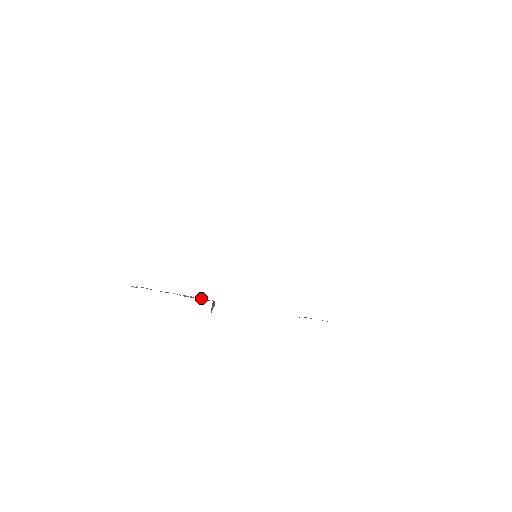
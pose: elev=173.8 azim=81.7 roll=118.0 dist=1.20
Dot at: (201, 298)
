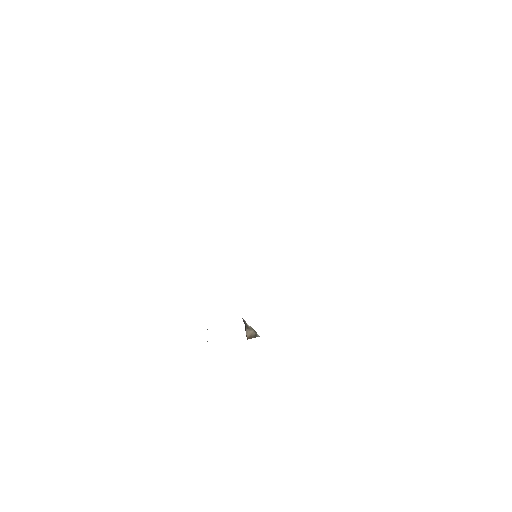
Dot at: occluded
